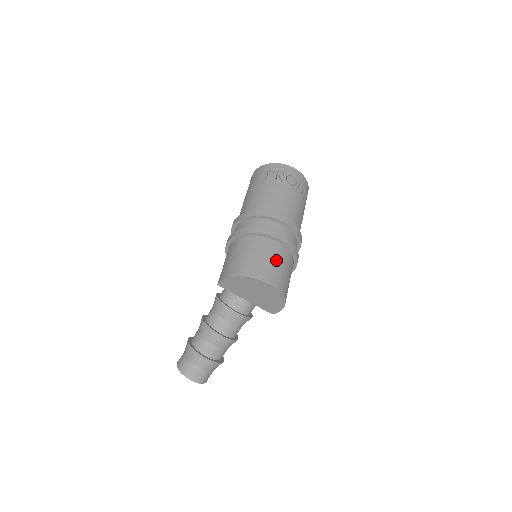
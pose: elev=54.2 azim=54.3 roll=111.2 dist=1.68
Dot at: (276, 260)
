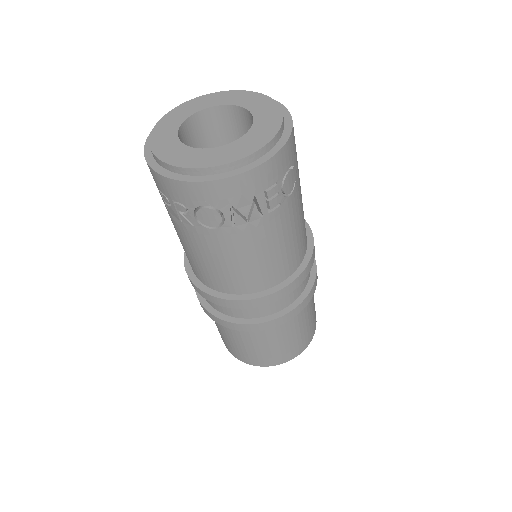
Dot at: (258, 345)
